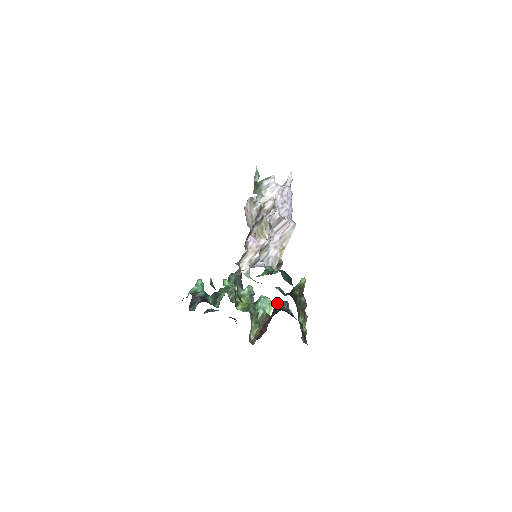
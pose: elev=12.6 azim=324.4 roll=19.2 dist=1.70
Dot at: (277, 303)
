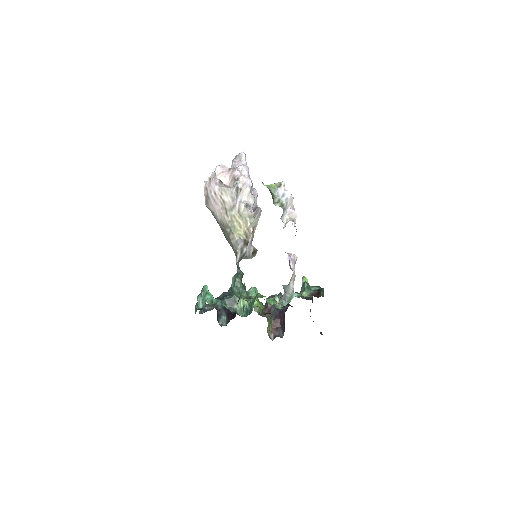
Dot at: occluded
